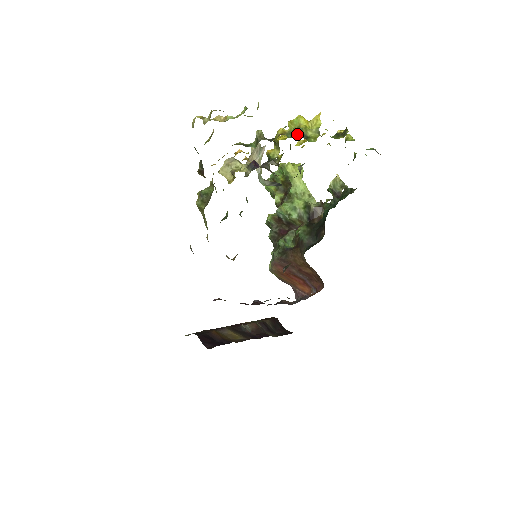
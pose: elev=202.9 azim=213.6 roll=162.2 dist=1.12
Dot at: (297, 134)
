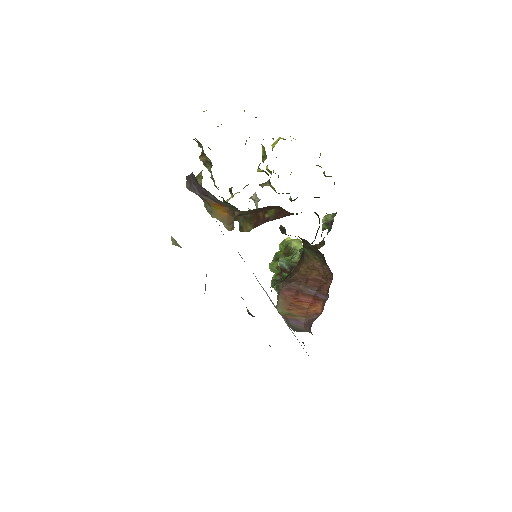
Dot at: (278, 140)
